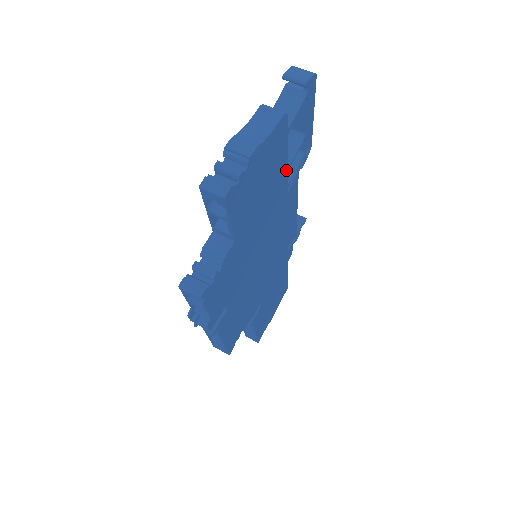
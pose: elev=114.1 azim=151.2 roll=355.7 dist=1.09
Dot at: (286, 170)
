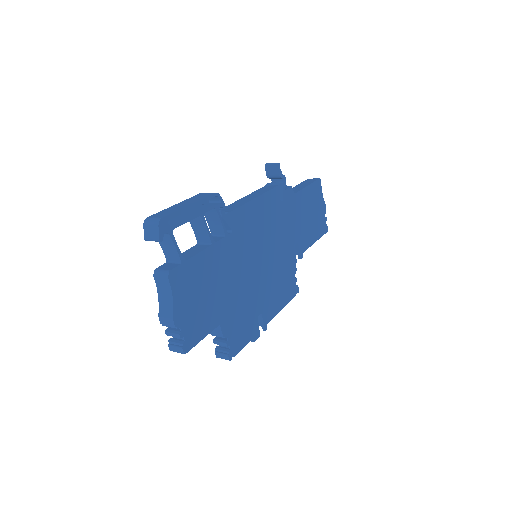
Dot at: (212, 247)
